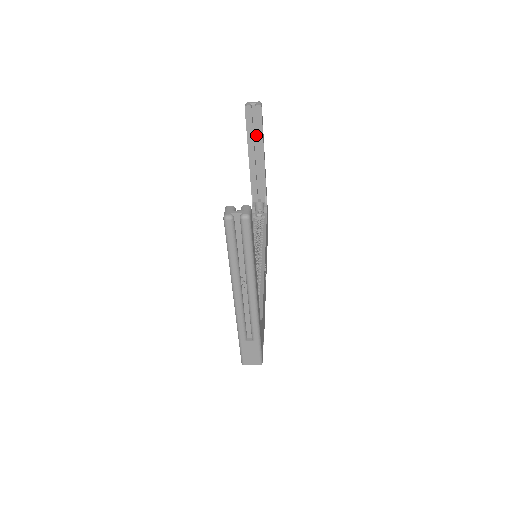
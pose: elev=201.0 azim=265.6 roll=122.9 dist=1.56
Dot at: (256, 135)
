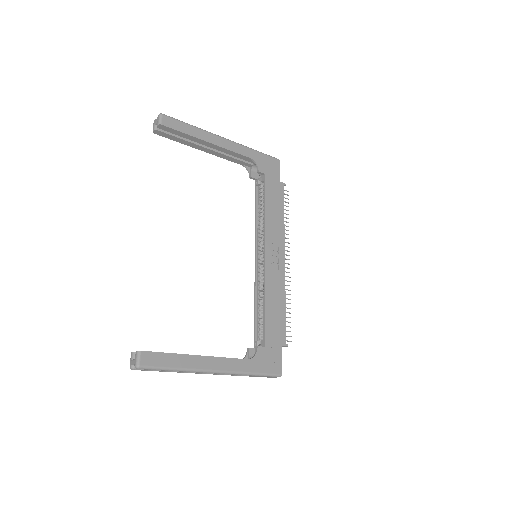
Dot at: occluded
